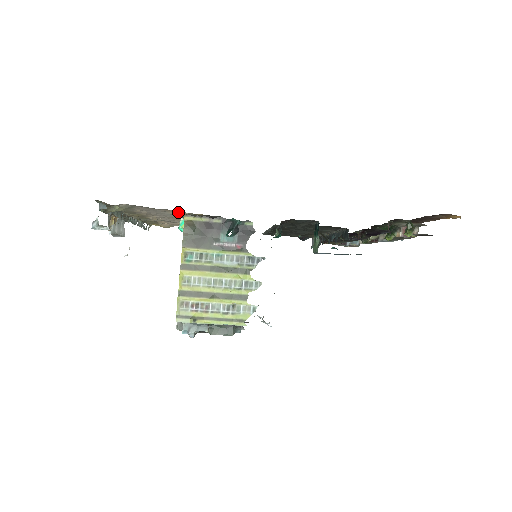
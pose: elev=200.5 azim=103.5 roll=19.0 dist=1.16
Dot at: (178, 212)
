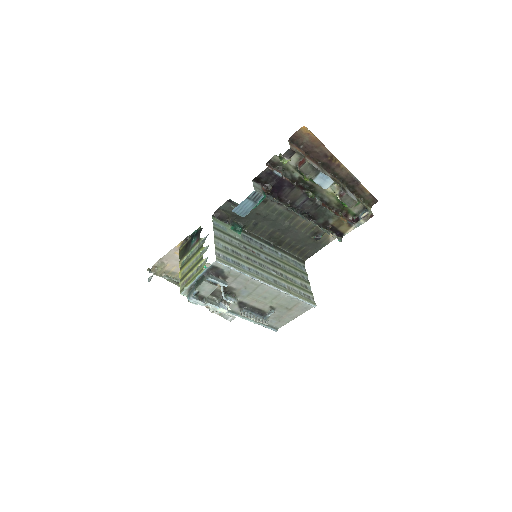
Dot at: occluded
